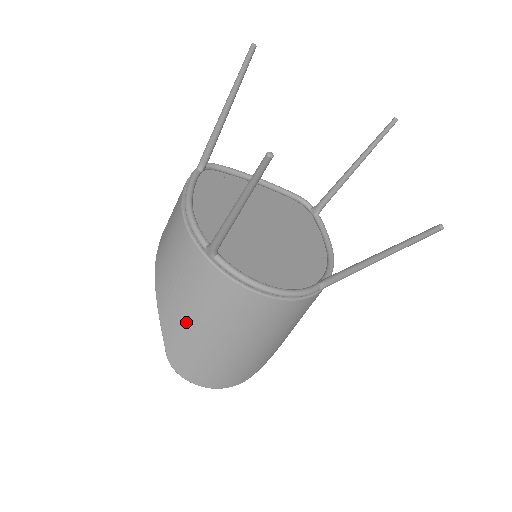
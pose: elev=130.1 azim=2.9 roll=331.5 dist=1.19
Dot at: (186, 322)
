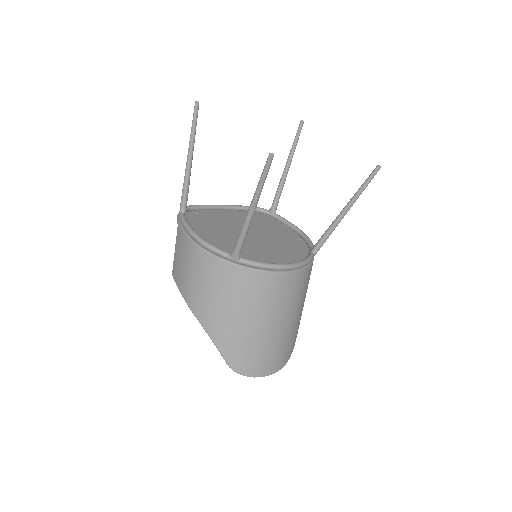
Dot at: (235, 325)
